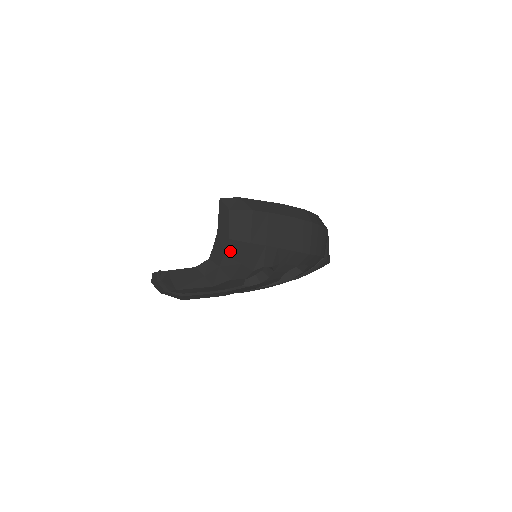
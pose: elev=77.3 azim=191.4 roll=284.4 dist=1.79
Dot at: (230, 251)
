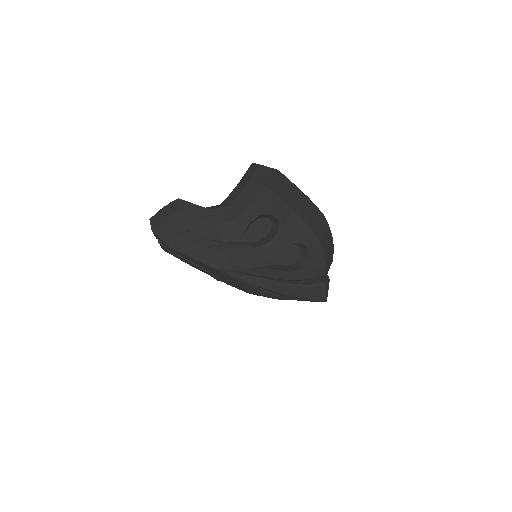
Dot at: (246, 192)
